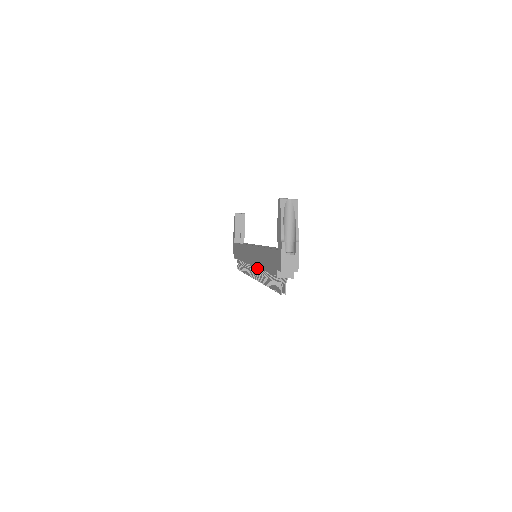
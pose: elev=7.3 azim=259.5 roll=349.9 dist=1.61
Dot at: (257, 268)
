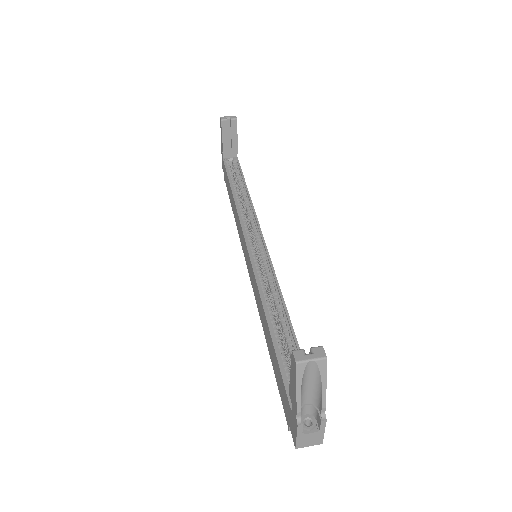
Dot at: occluded
